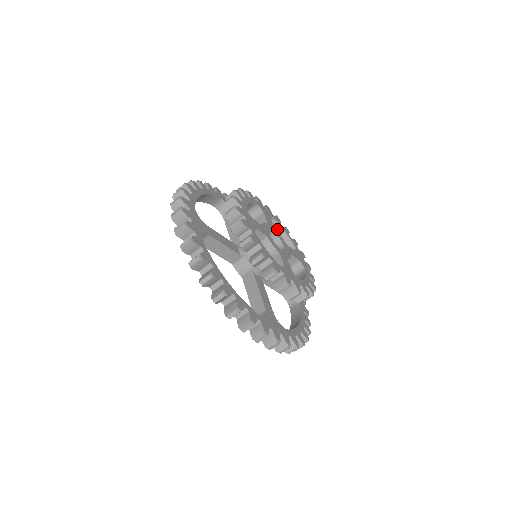
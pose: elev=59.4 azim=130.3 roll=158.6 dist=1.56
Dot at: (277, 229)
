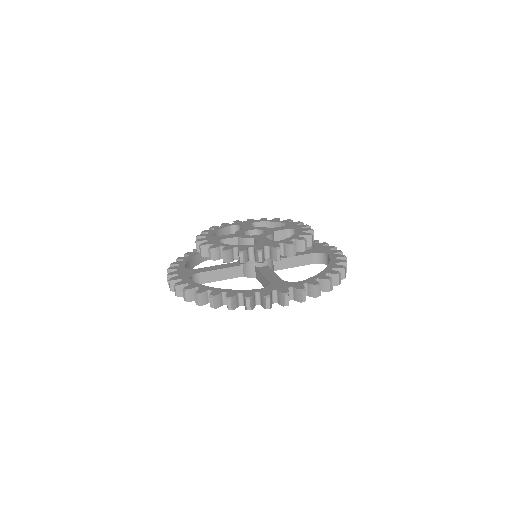
Dot at: (266, 226)
